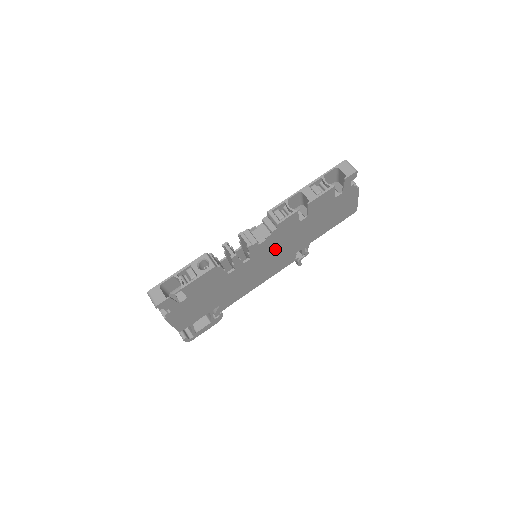
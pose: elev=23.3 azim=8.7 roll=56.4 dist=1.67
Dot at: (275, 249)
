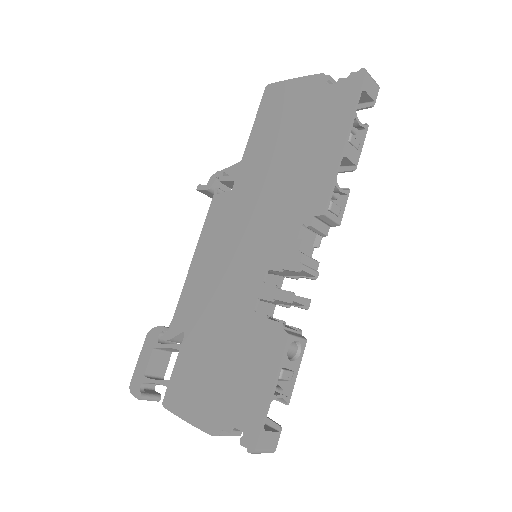
Dot at: occluded
